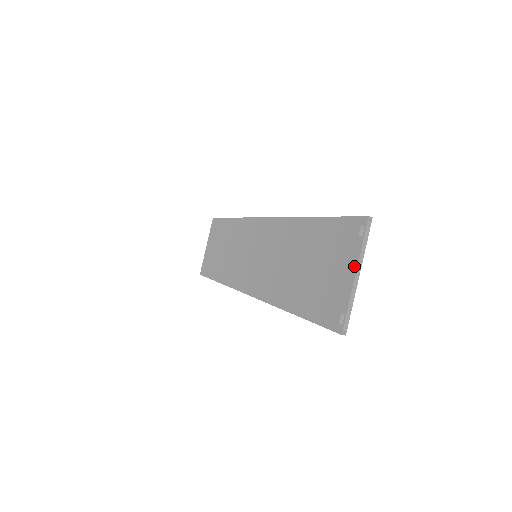
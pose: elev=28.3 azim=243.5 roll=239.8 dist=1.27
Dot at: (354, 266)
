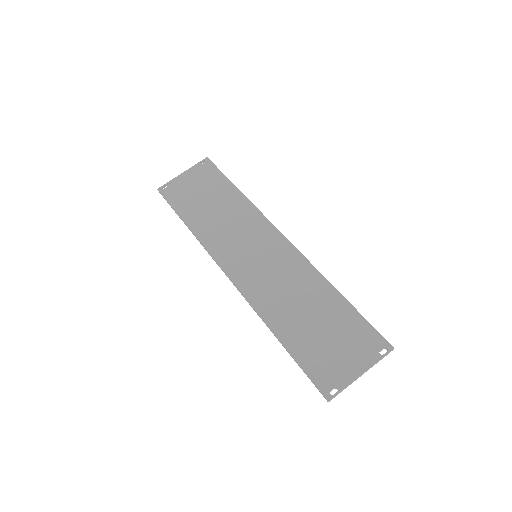
Dot at: (364, 368)
